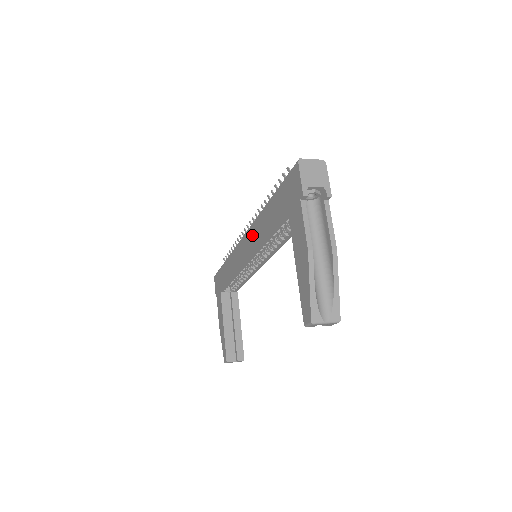
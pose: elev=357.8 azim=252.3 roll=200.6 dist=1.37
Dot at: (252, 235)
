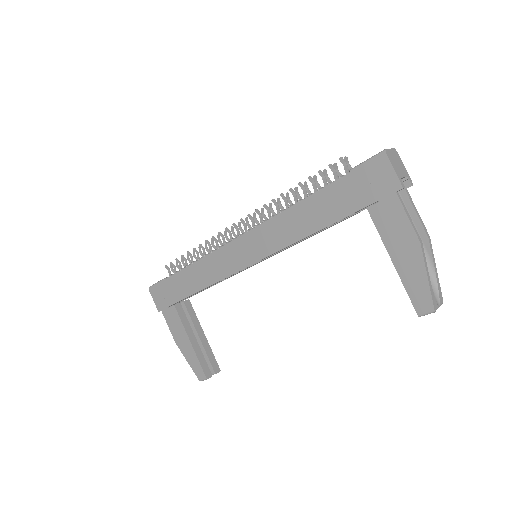
Dot at: (266, 234)
